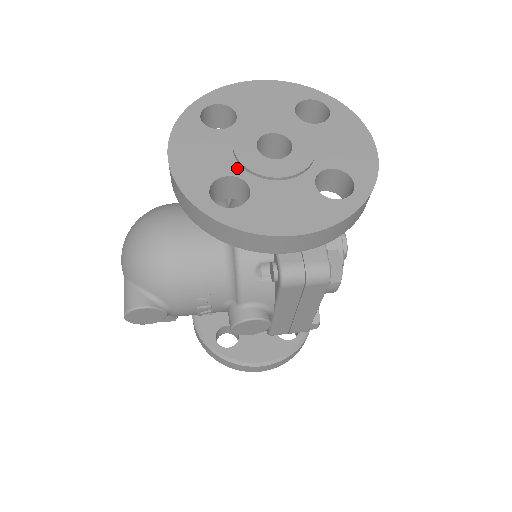
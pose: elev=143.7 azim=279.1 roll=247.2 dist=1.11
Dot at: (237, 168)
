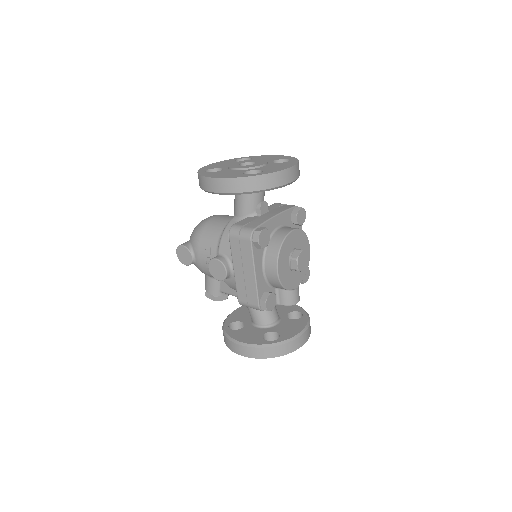
Dot at: (226, 167)
